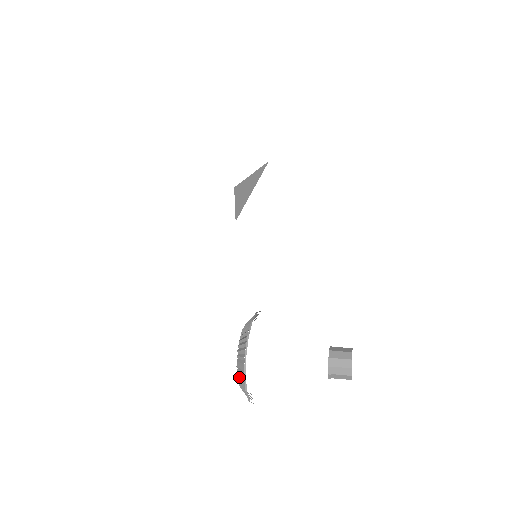
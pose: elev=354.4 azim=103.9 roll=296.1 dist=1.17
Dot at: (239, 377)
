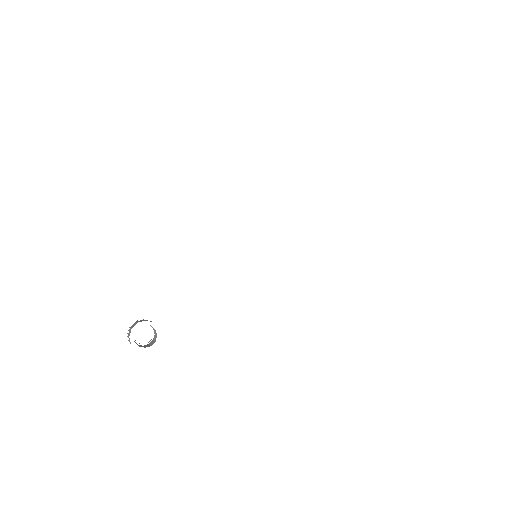
Dot at: occluded
